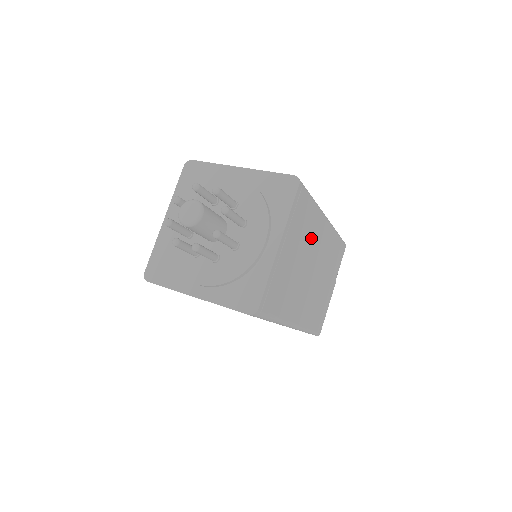
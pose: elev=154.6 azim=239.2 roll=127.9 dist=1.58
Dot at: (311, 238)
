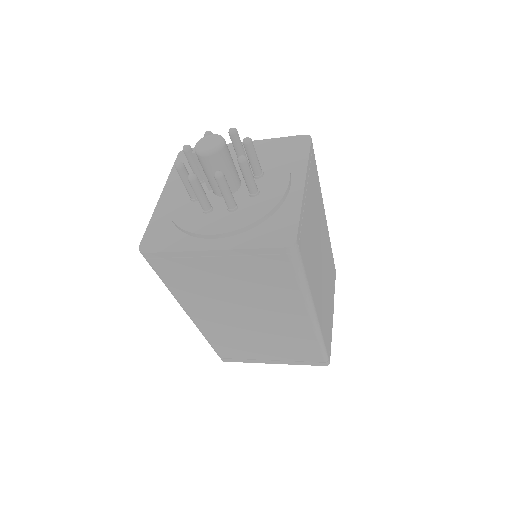
Dot at: (319, 218)
